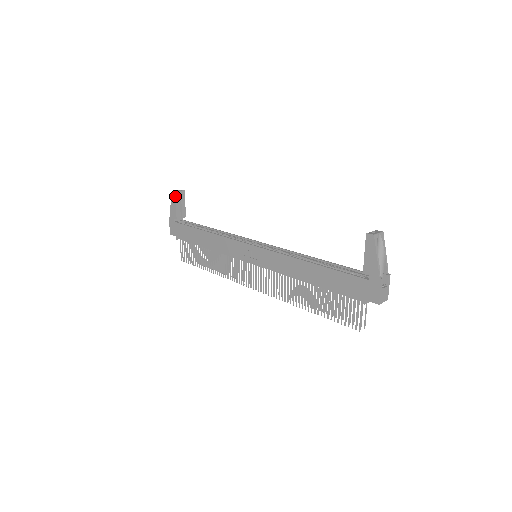
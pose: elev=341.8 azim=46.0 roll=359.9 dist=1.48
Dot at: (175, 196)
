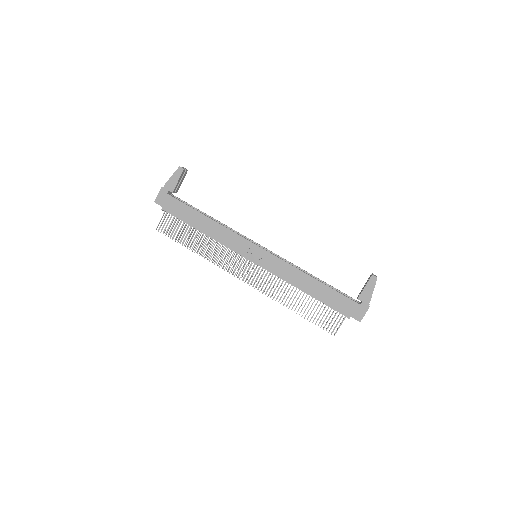
Dot at: (182, 173)
